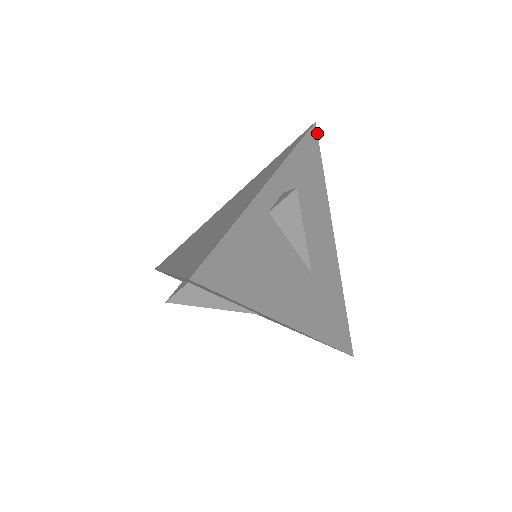
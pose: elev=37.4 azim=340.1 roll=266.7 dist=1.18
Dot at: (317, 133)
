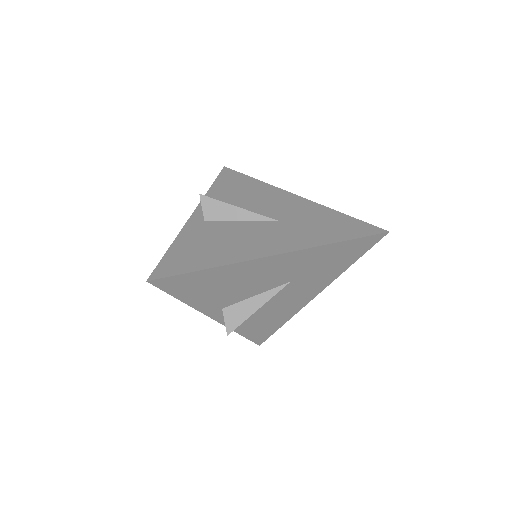
Dot at: (230, 169)
